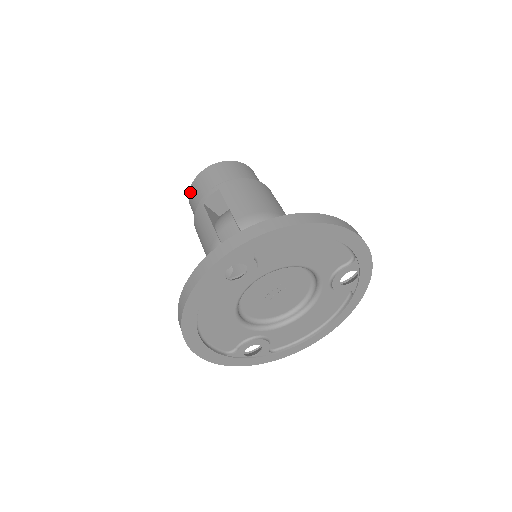
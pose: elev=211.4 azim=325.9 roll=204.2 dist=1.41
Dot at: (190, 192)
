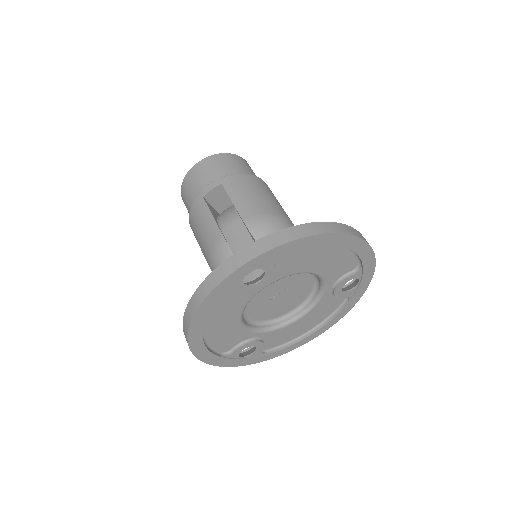
Dot at: (184, 182)
